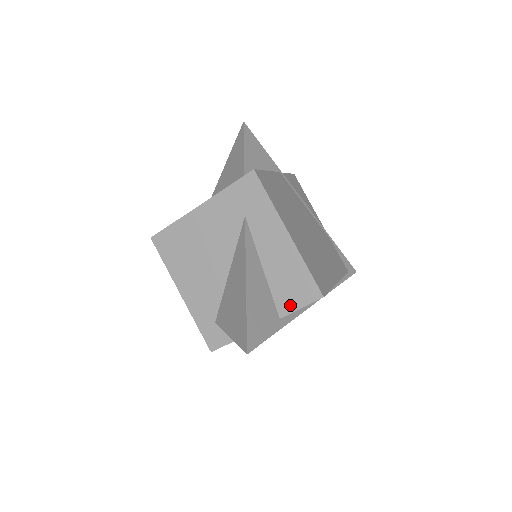
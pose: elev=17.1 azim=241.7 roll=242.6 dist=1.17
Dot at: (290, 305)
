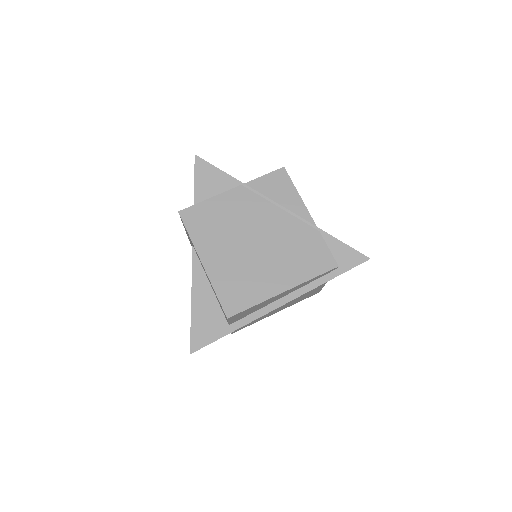
Dot at: occluded
